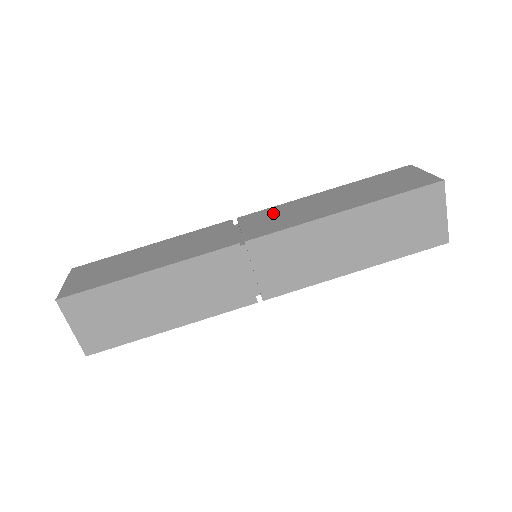
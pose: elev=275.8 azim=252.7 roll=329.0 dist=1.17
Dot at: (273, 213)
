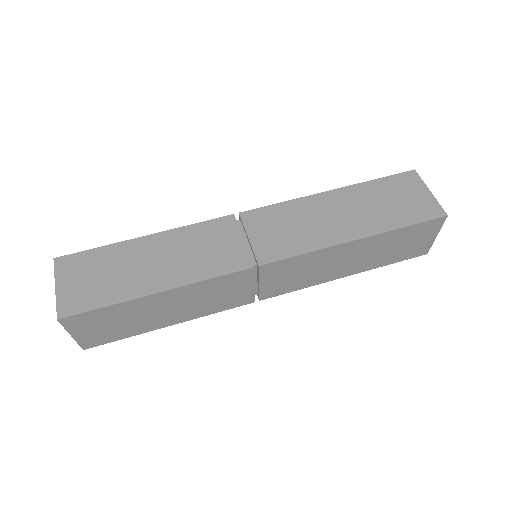
Dot at: (280, 218)
